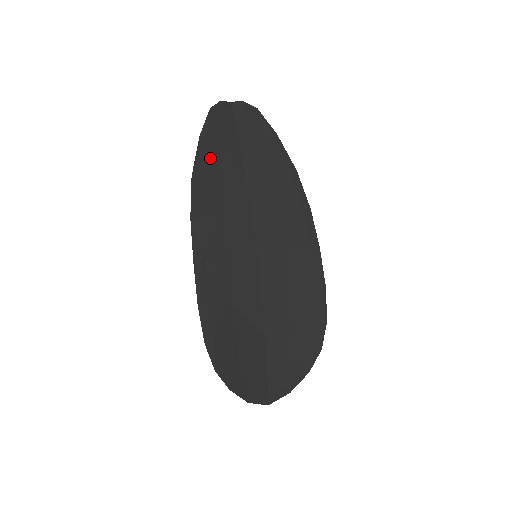
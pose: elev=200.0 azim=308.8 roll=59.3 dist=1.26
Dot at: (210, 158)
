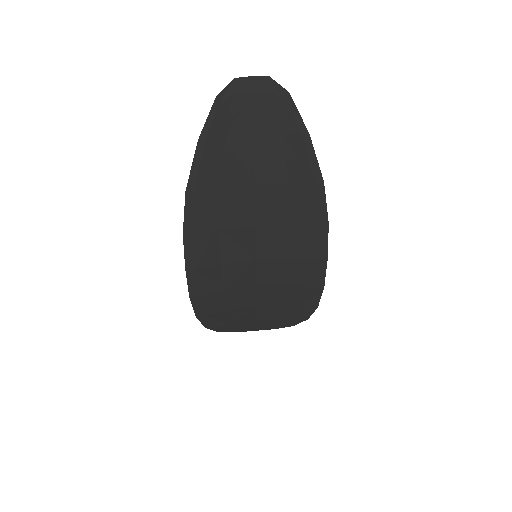
Dot at: (211, 167)
